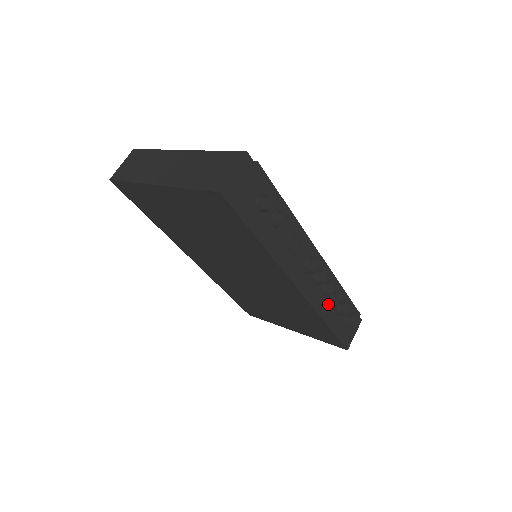
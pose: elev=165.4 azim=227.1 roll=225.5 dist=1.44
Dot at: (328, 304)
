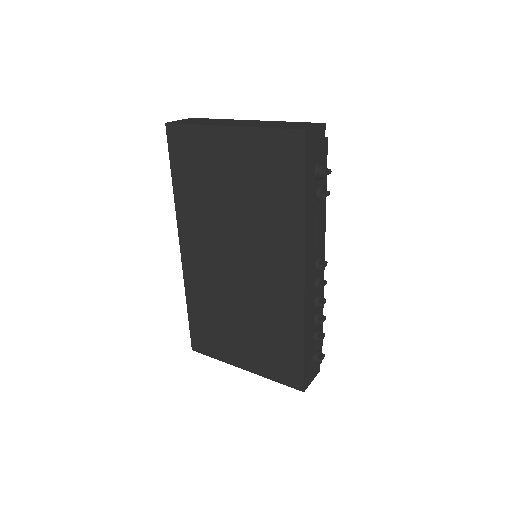
Dot at: (312, 320)
